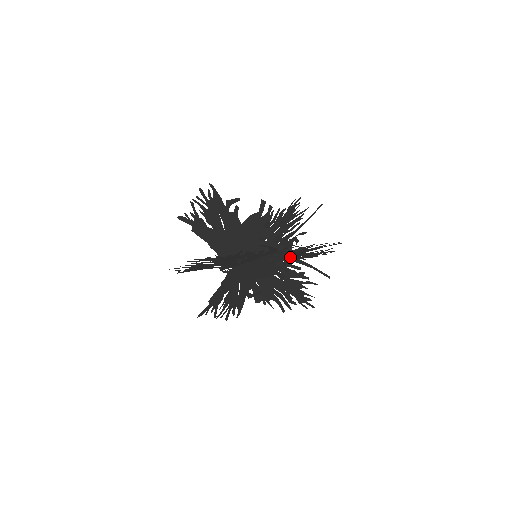
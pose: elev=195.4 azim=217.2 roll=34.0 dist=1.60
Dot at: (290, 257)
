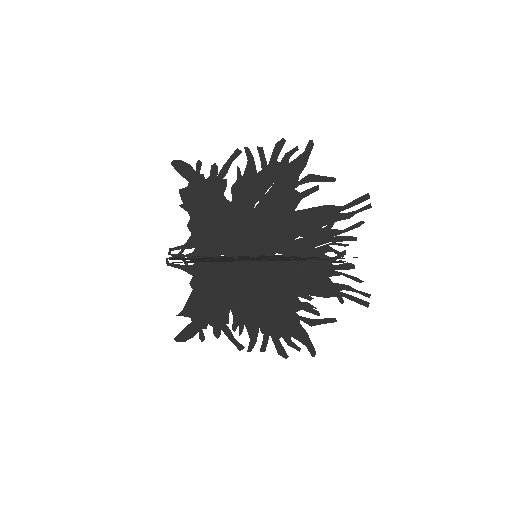
Dot at: (350, 275)
